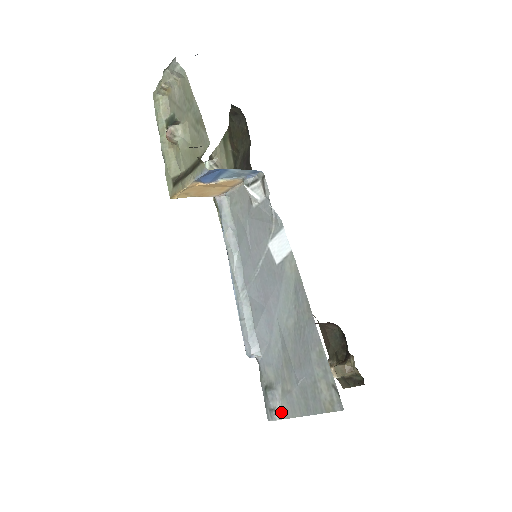
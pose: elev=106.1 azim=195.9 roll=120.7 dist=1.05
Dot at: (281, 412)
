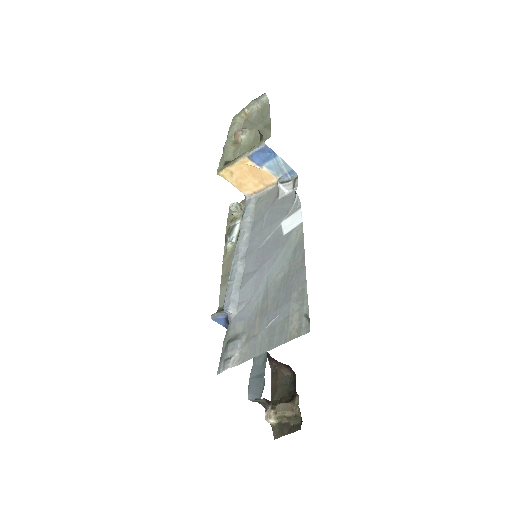
Dot at: (237, 359)
